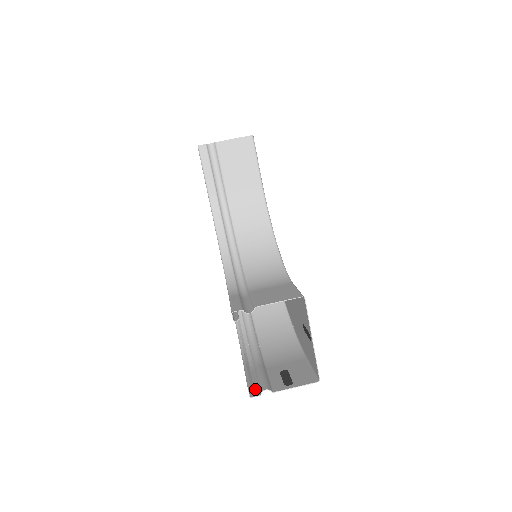
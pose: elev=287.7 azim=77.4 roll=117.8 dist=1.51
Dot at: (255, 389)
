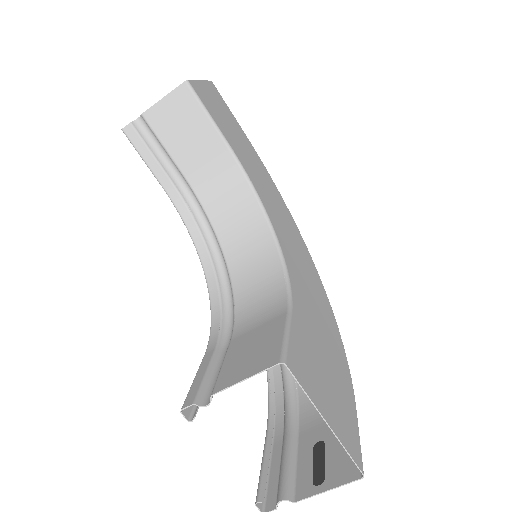
Dot at: (273, 491)
